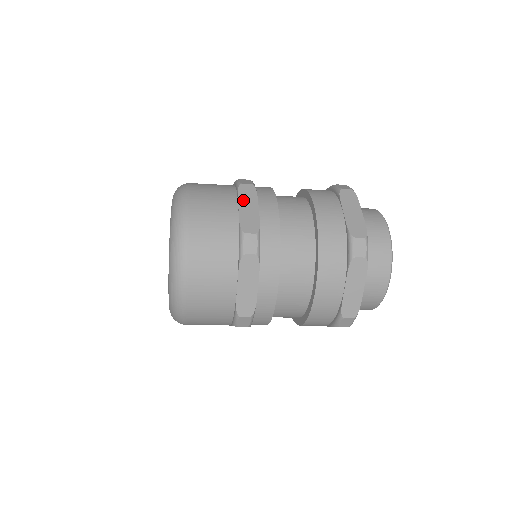
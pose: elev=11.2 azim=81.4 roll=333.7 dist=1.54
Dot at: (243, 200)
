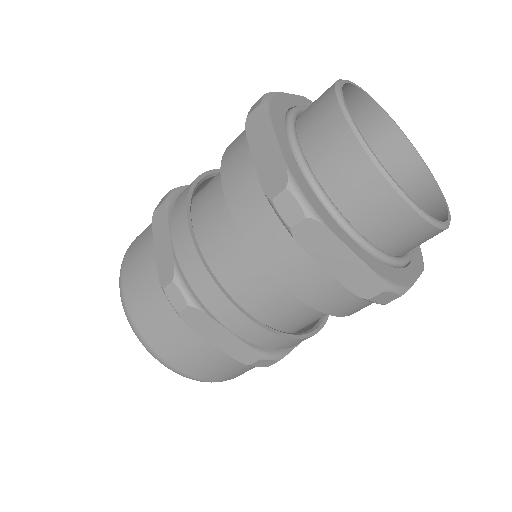
Dot at: (157, 237)
